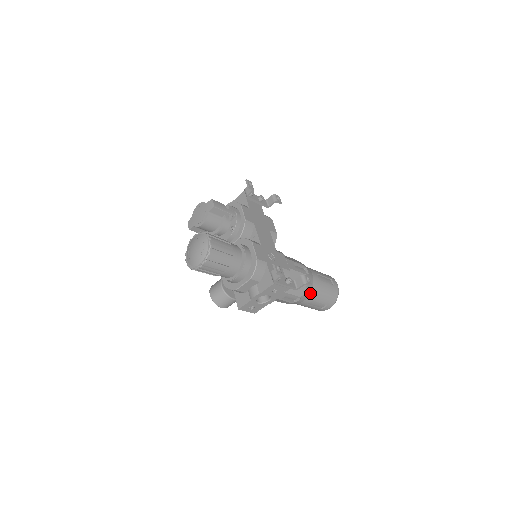
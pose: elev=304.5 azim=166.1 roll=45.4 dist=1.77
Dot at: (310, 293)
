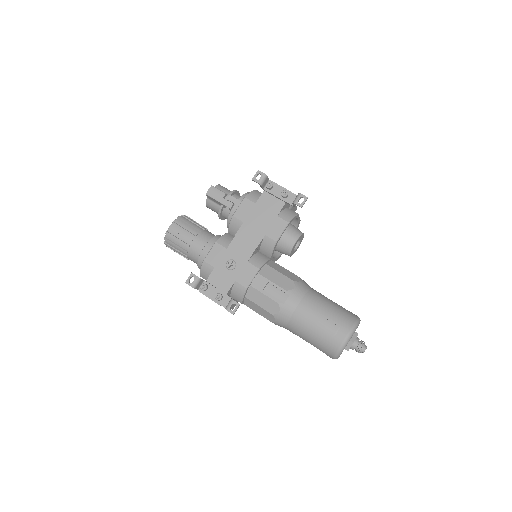
Dot at: (287, 325)
